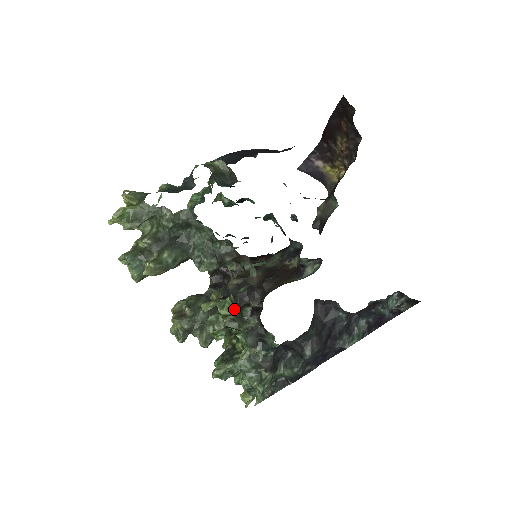
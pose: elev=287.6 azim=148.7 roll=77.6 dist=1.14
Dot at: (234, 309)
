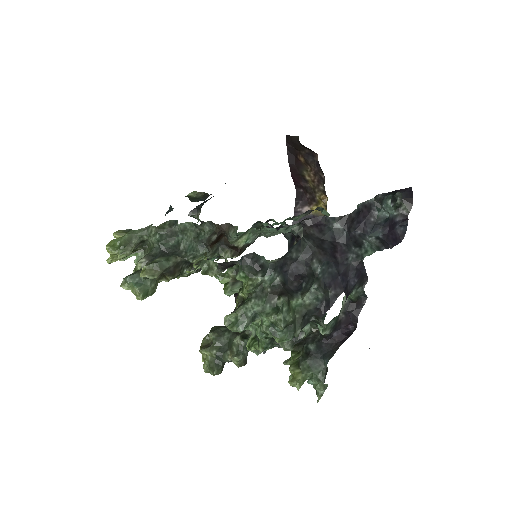
Dot at: occluded
